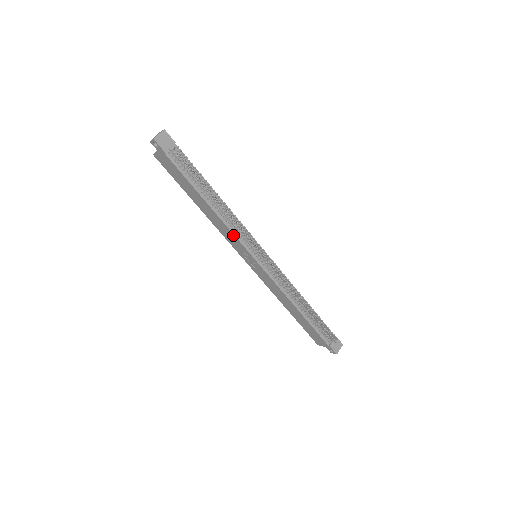
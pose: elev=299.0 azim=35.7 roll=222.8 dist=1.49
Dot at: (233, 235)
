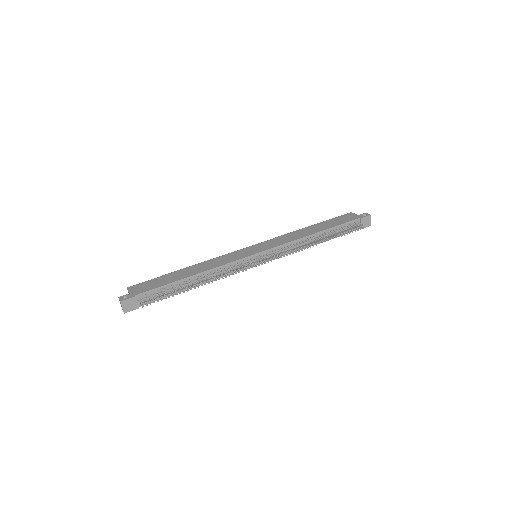
Dot at: occluded
